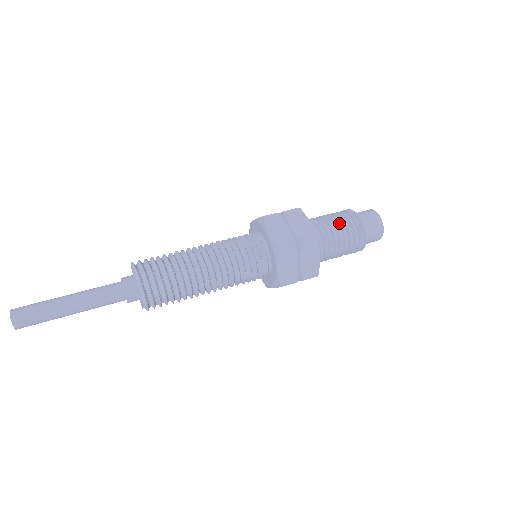
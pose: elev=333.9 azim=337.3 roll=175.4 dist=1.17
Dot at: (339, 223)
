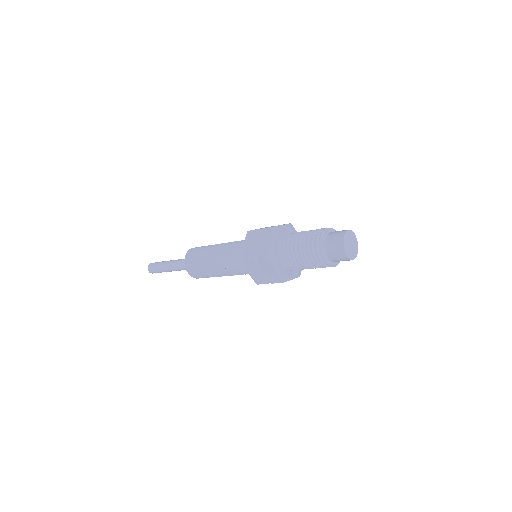
Dot at: (302, 243)
